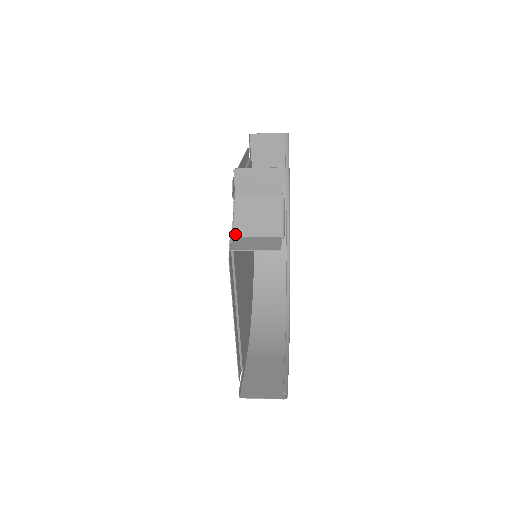
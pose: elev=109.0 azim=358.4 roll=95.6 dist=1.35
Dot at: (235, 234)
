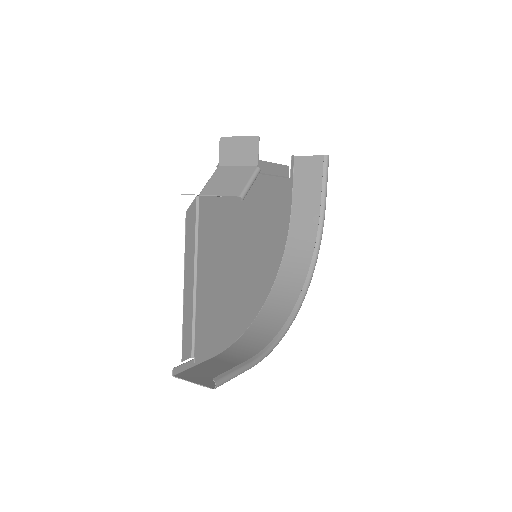
Dot at: (202, 192)
